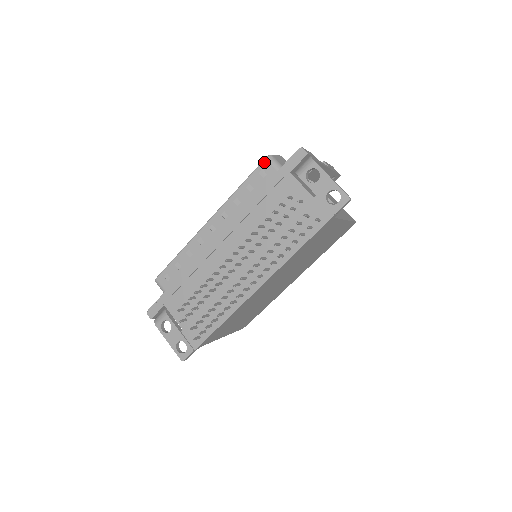
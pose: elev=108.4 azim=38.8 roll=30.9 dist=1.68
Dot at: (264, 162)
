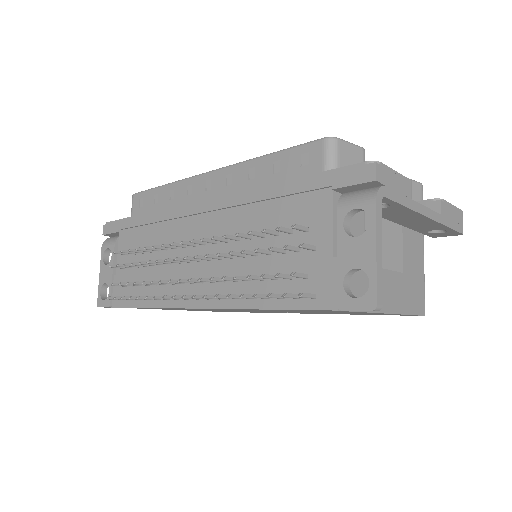
Dot at: (318, 143)
